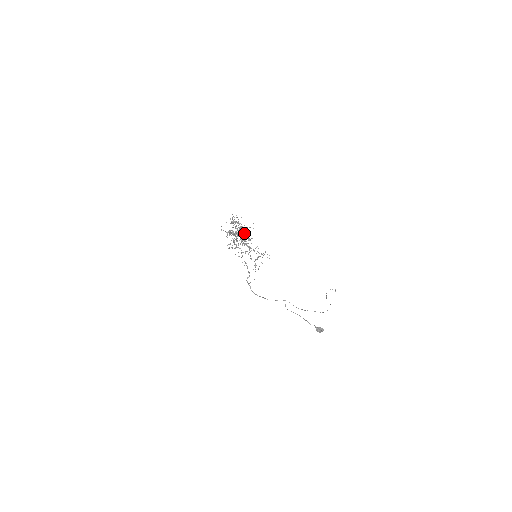
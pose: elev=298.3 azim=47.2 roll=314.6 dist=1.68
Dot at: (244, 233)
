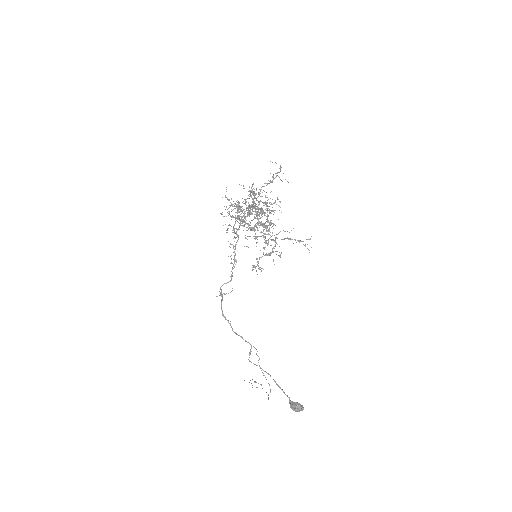
Dot at: occluded
